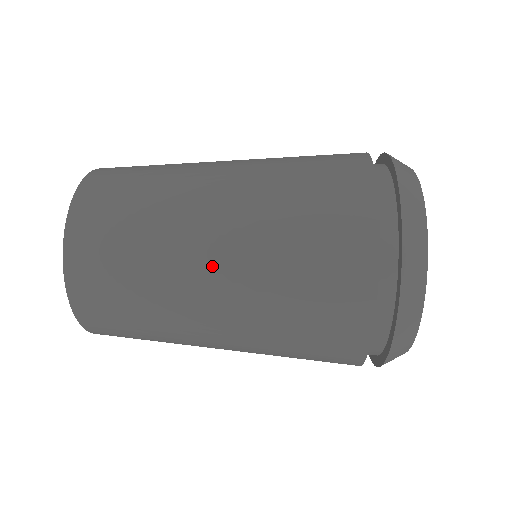
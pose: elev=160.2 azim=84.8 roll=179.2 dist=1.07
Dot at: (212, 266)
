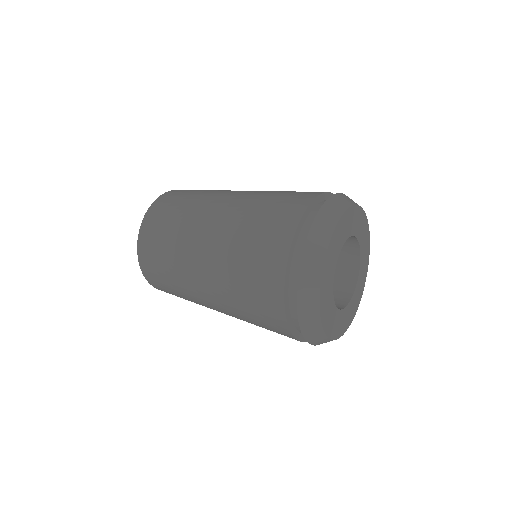
Dot at: (206, 237)
